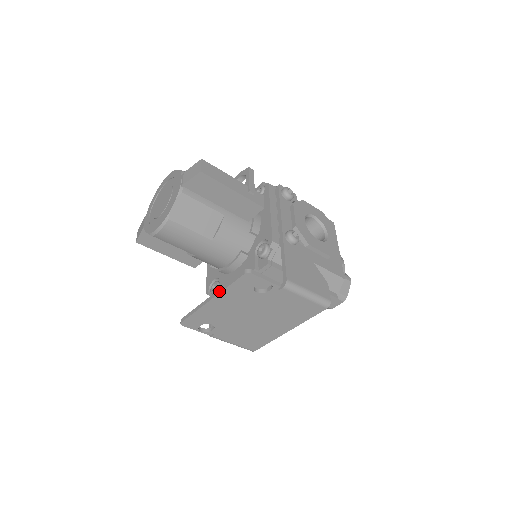
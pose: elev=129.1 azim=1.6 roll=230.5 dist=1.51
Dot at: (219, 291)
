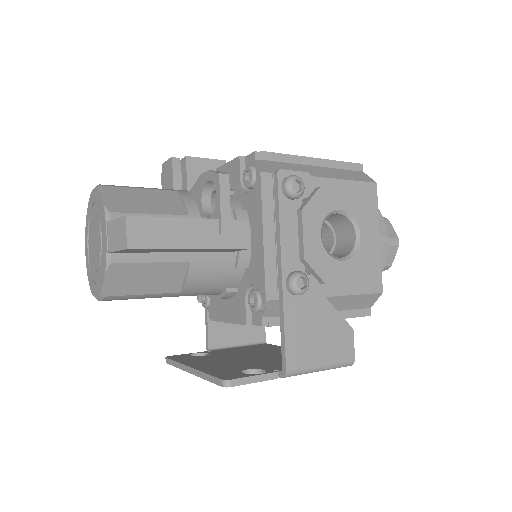
Dot at: (197, 374)
